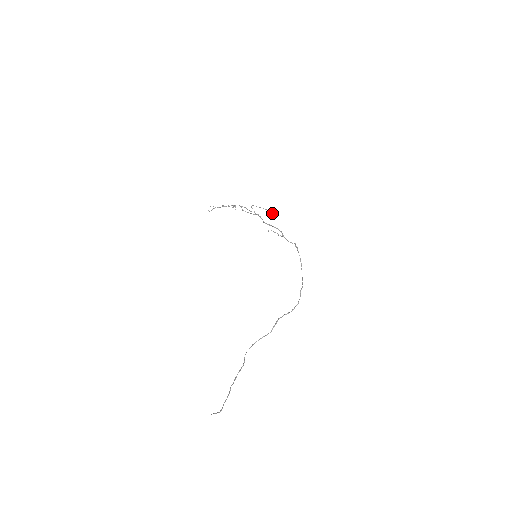
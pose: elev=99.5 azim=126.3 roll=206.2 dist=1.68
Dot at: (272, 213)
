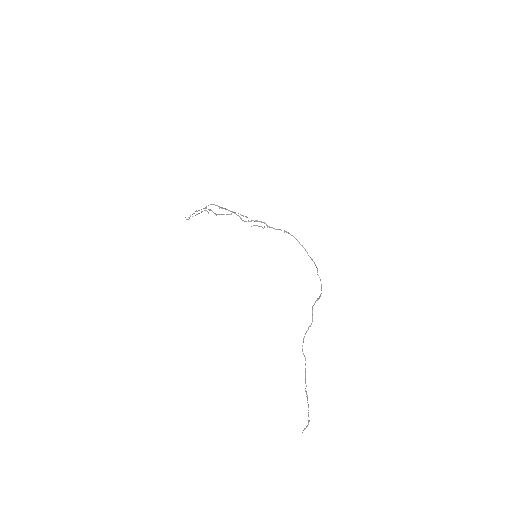
Dot at: (243, 215)
